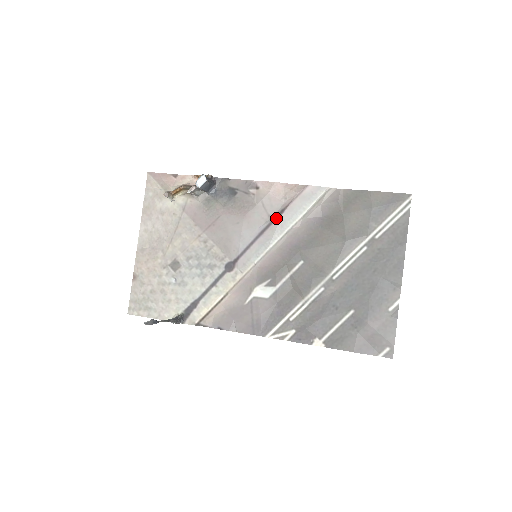
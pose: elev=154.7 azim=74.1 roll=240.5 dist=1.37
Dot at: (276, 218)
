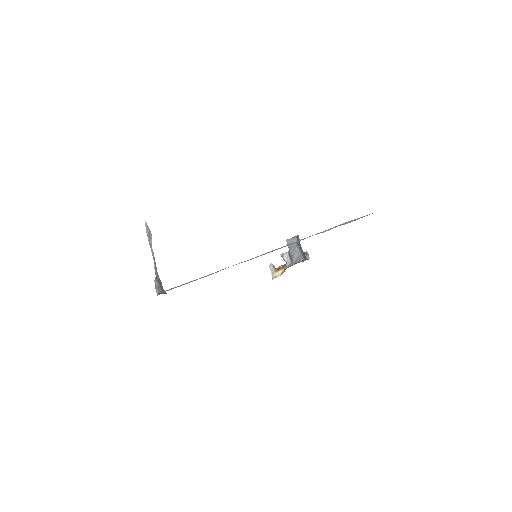
Dot at: occluded
